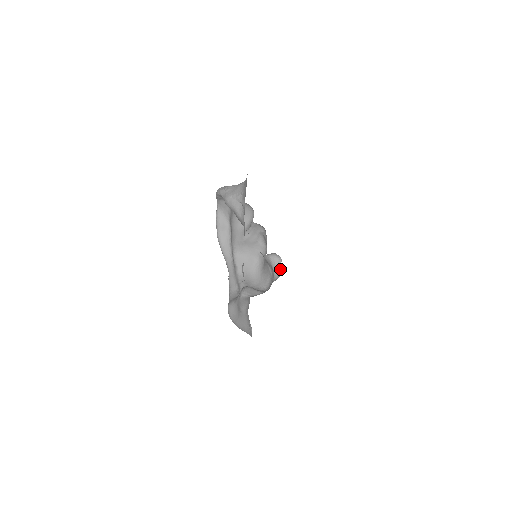
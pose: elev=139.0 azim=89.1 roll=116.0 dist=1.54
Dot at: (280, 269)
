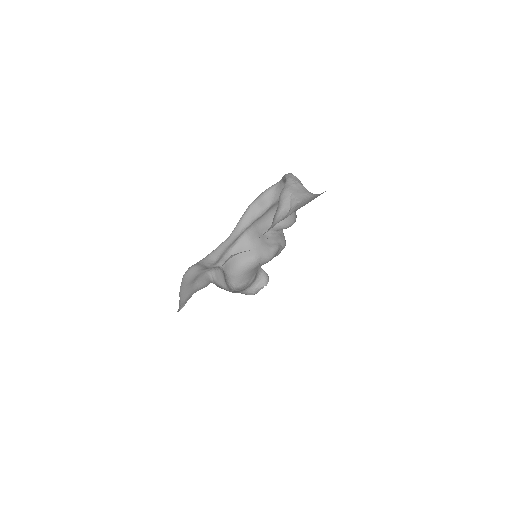
Dot at: (258, 290)
